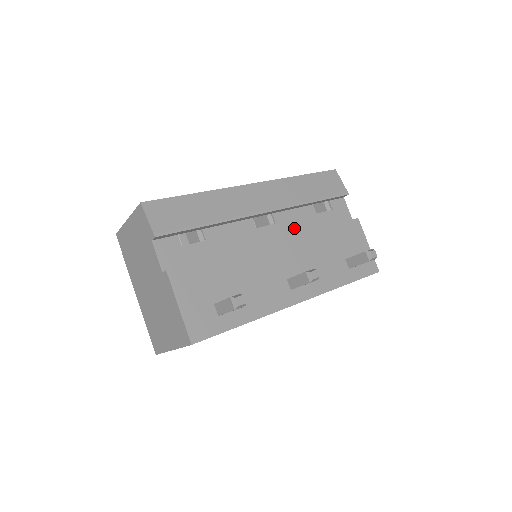
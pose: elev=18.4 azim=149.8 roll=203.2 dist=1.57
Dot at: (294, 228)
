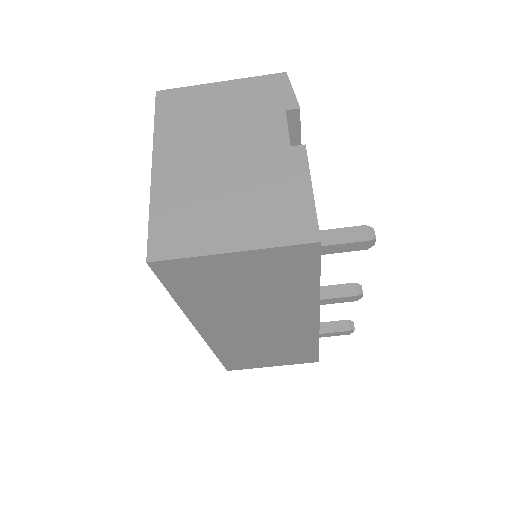
Dot at: occluded
